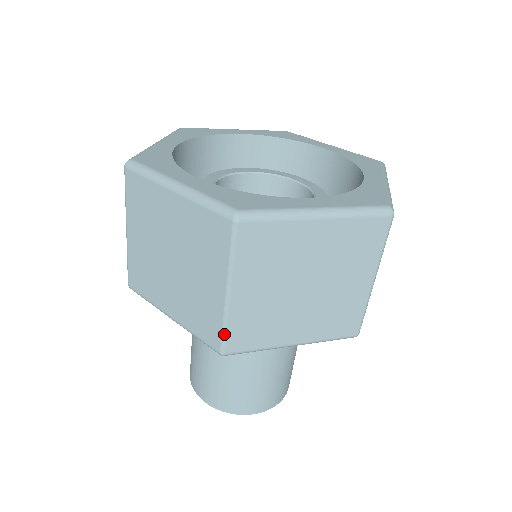
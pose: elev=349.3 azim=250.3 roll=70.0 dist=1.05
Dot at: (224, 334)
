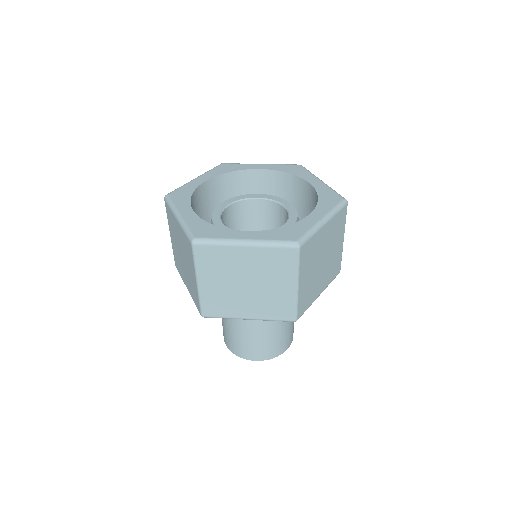
Dot at: (200, 305)
